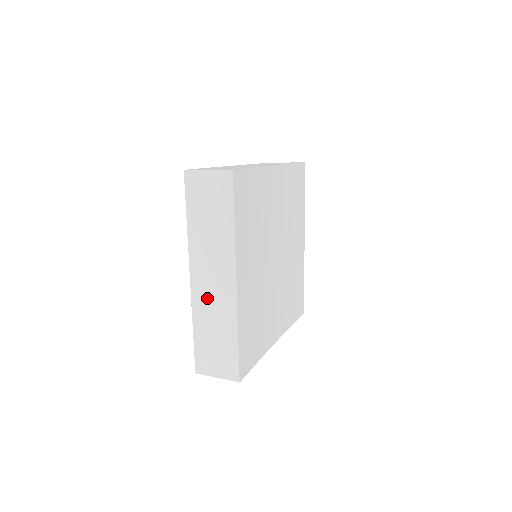
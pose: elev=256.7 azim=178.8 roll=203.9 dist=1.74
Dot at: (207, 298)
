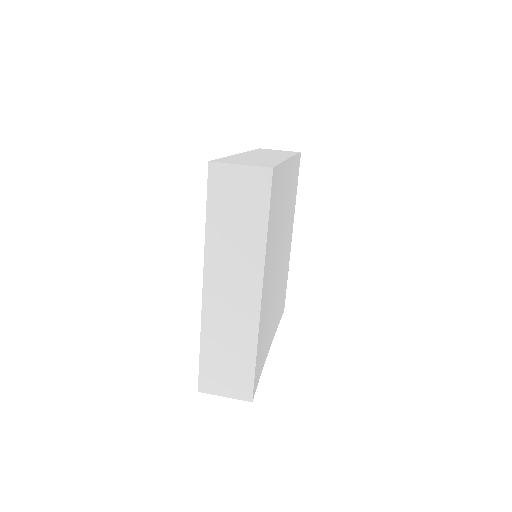
Dot at: (222, 310)
